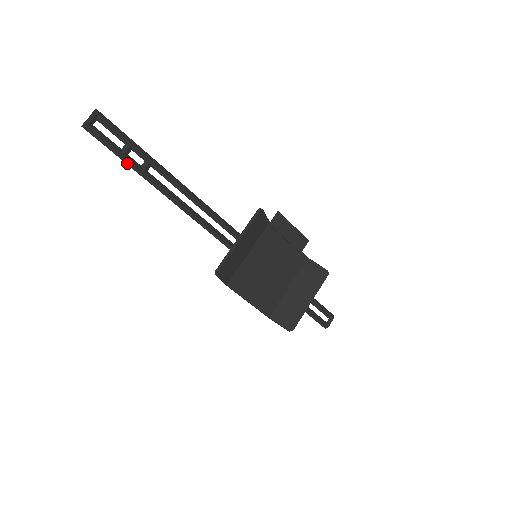
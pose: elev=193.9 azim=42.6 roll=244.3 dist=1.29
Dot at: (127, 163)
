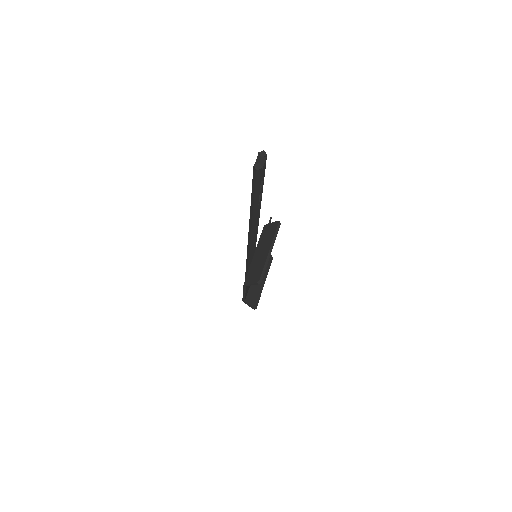
Dot at: (255, 199)
